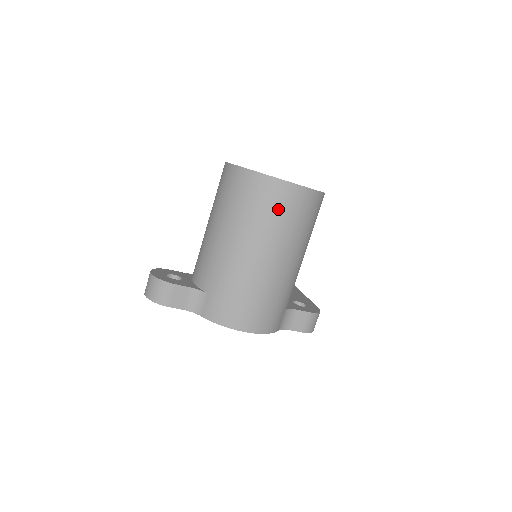
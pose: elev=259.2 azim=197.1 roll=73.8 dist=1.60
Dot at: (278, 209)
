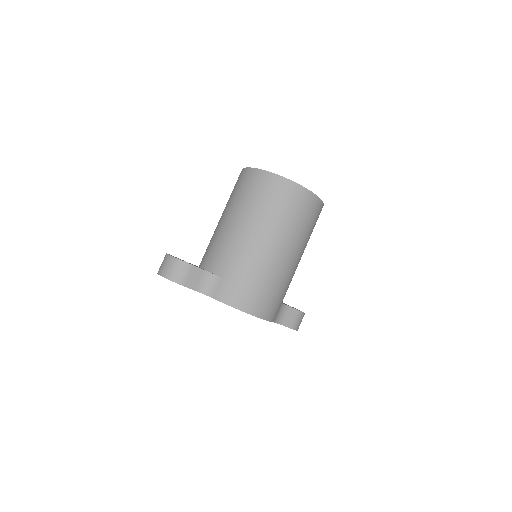
Dot at: (293, 208)
